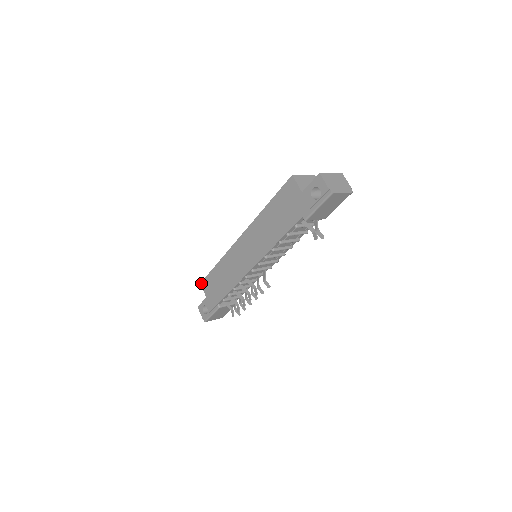
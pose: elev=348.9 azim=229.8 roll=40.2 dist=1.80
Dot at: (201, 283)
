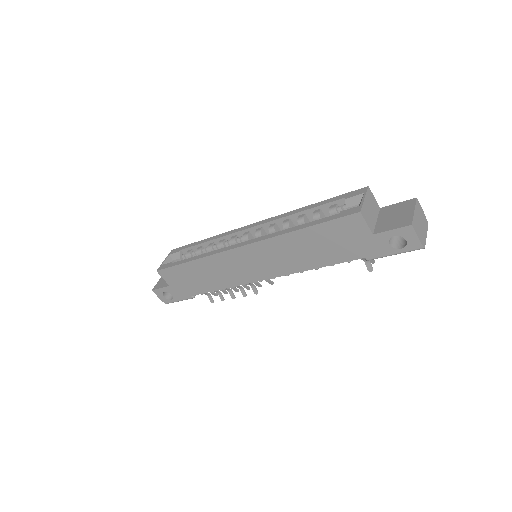
Dot at: (158, 271)
